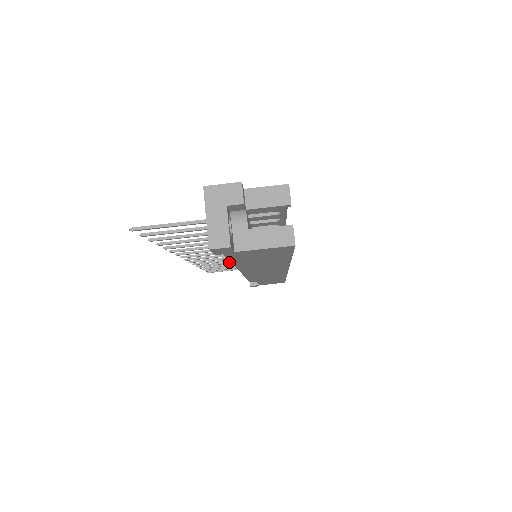
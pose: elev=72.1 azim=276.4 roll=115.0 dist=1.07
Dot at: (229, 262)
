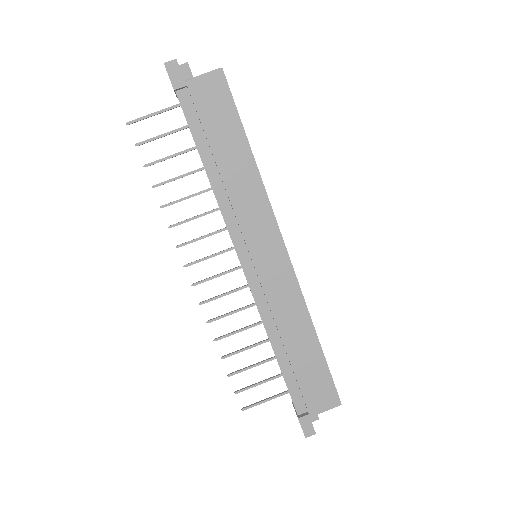
Dot at: (247, 326)
